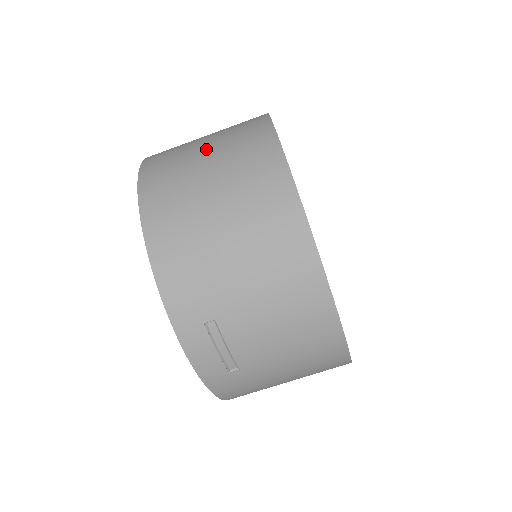
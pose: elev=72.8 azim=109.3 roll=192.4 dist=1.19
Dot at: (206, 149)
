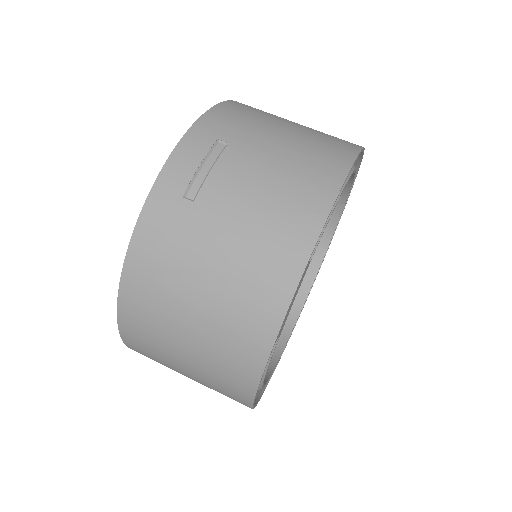
Dot at: occluded
